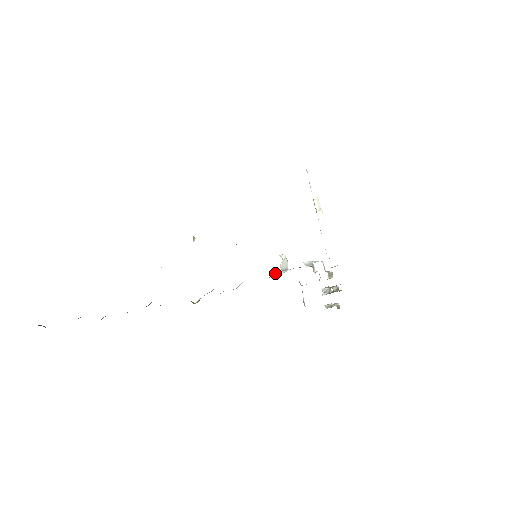
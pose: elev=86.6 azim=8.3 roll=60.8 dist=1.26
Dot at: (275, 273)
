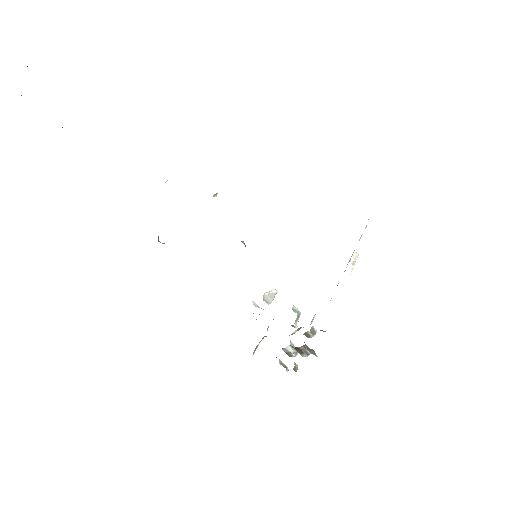
Dot at: occluded
